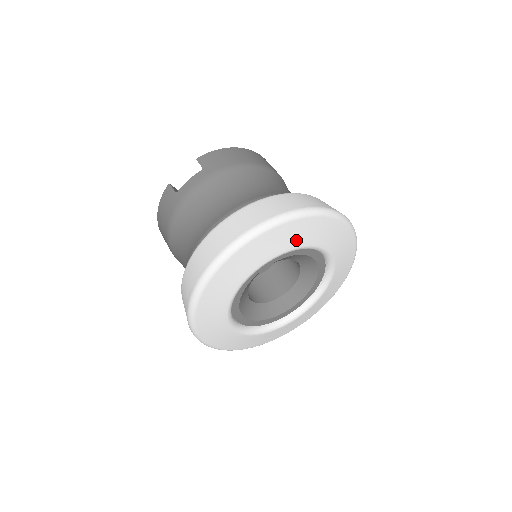
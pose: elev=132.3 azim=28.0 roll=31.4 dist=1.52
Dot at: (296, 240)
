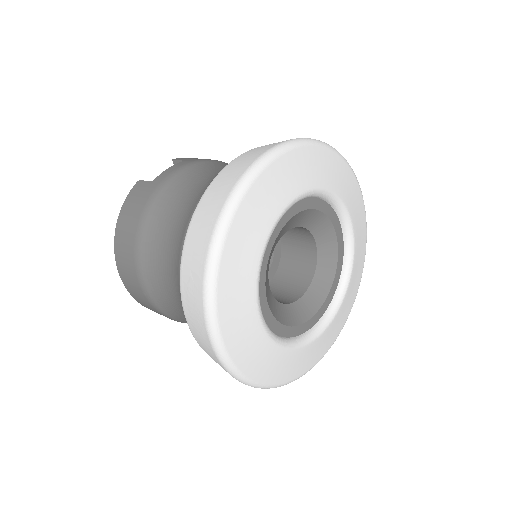
Dot at: (328, 178)
